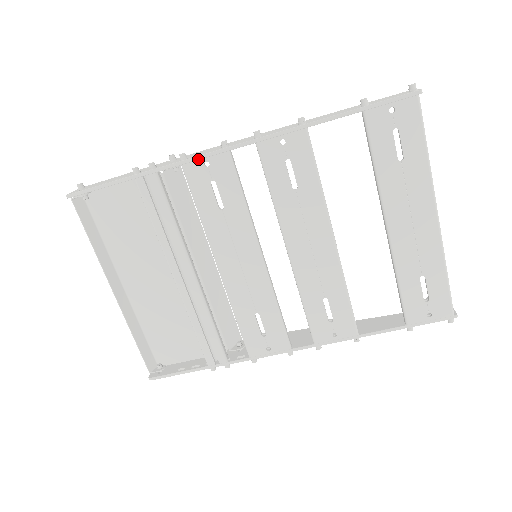
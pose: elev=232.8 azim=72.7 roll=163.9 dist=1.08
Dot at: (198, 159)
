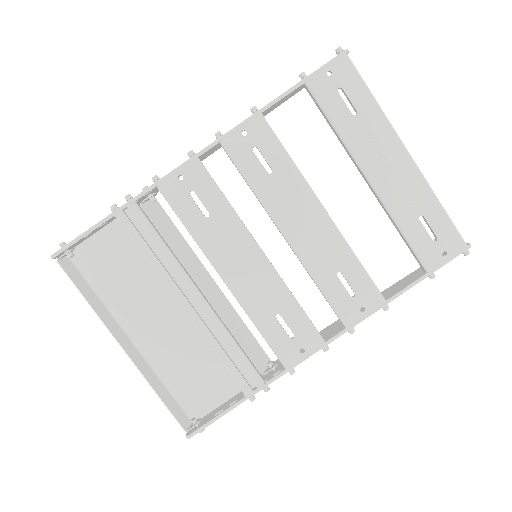
Dot at: (171, 175)
